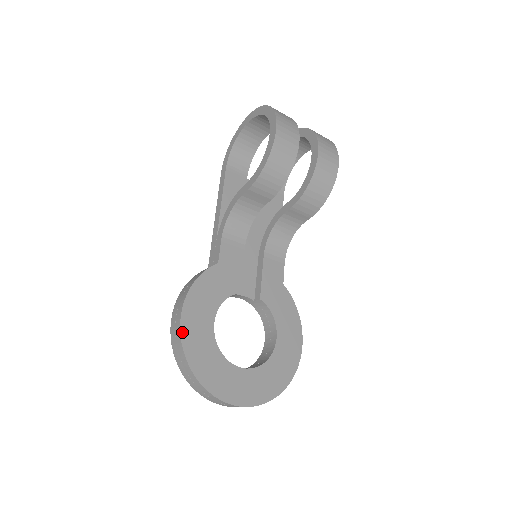
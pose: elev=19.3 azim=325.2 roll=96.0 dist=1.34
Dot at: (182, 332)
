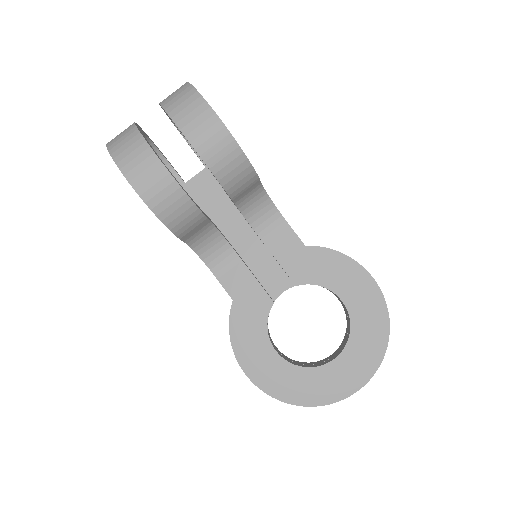
Dot at: (259, 386)
